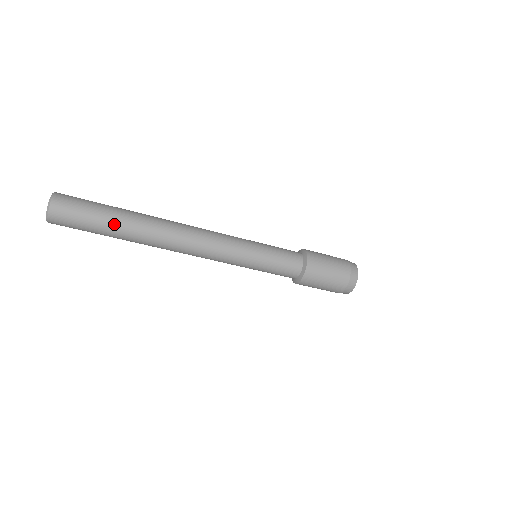
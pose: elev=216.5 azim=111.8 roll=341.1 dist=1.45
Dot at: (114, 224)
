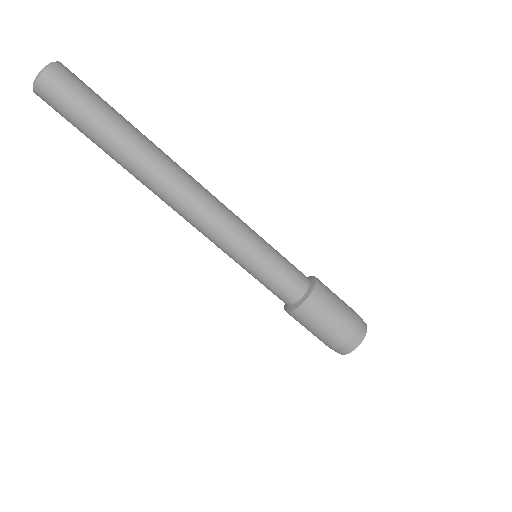
Dot at: (110, 128)
